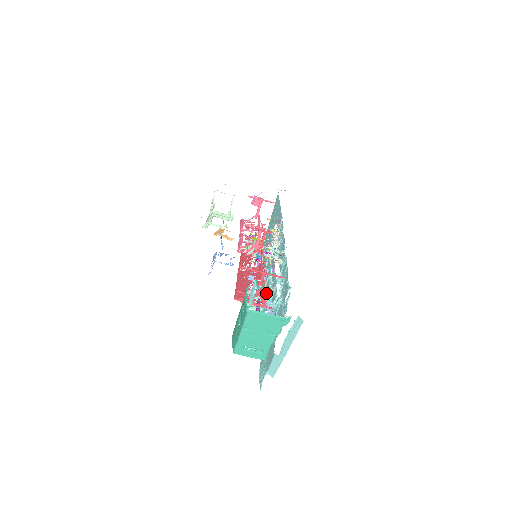
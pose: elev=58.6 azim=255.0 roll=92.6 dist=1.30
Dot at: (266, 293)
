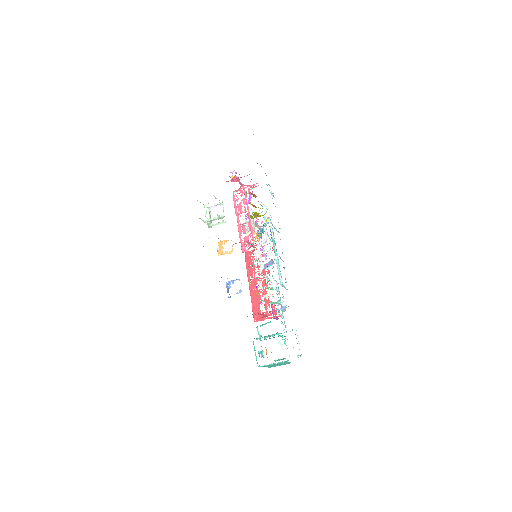
Dot at: occluded
